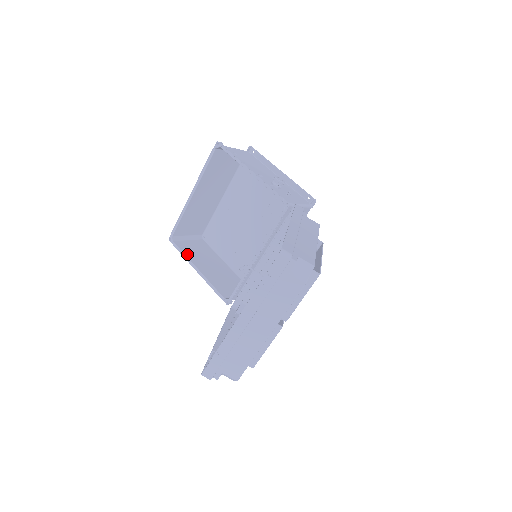
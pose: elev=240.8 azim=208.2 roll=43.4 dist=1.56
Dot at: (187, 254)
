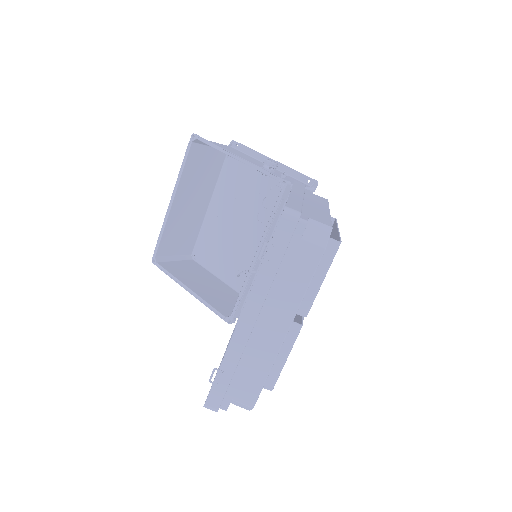
Dot at: (175, 274)
